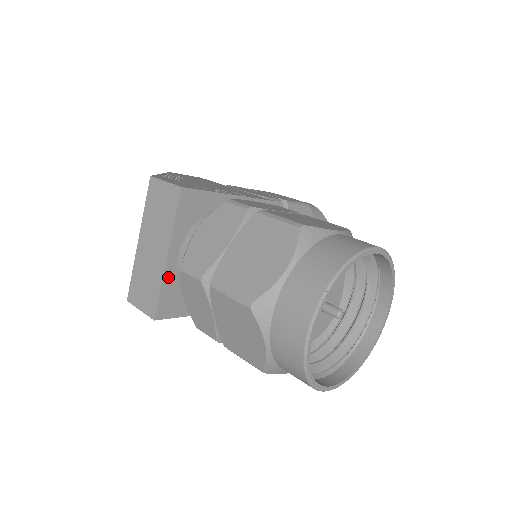
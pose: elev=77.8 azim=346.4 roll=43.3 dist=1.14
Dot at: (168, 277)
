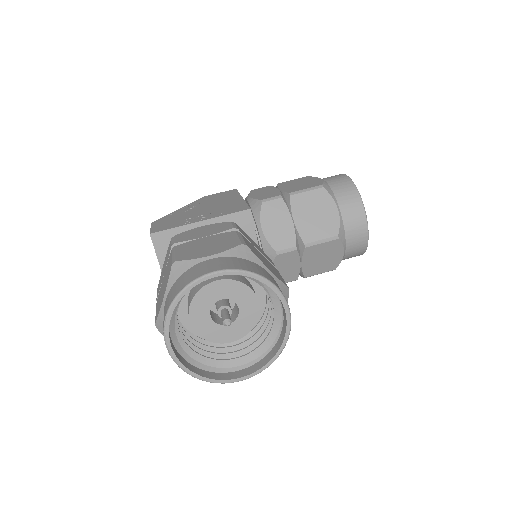
Dot at: occluded
